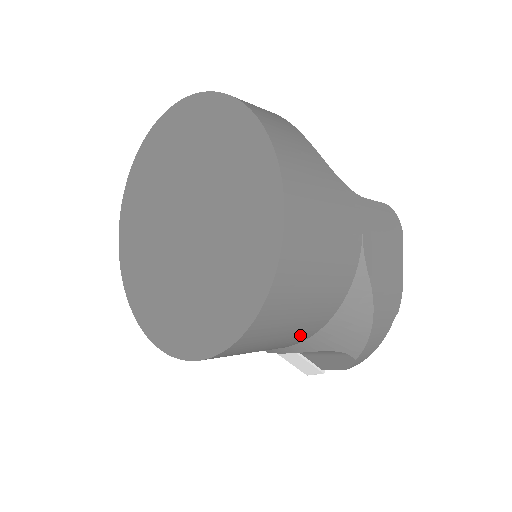
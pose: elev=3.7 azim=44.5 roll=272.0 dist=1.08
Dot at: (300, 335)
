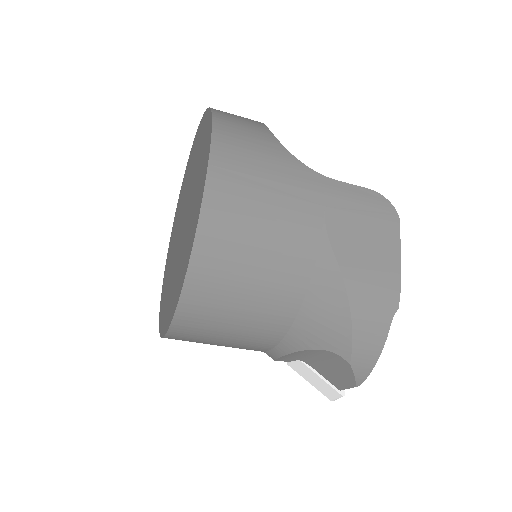
Dot at: (269, 319)
